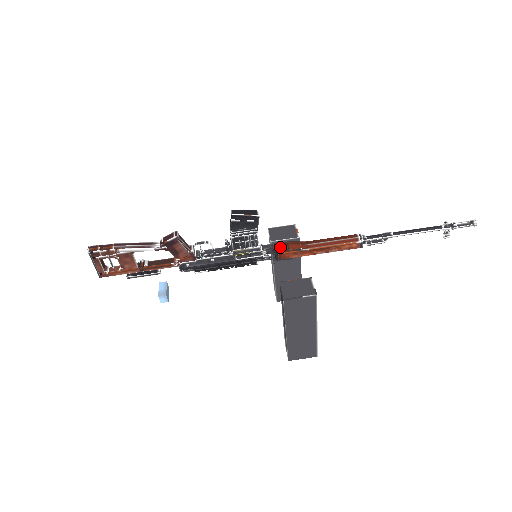
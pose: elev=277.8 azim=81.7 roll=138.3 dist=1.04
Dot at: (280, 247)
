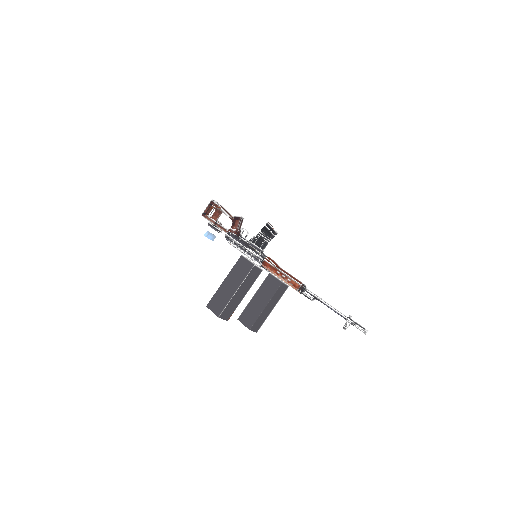
Dot at: (268, 257)
